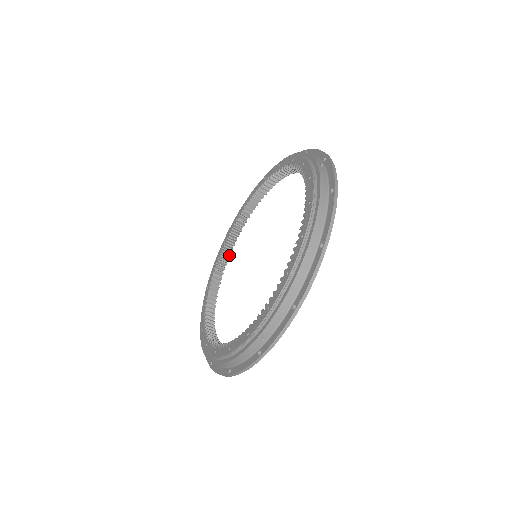
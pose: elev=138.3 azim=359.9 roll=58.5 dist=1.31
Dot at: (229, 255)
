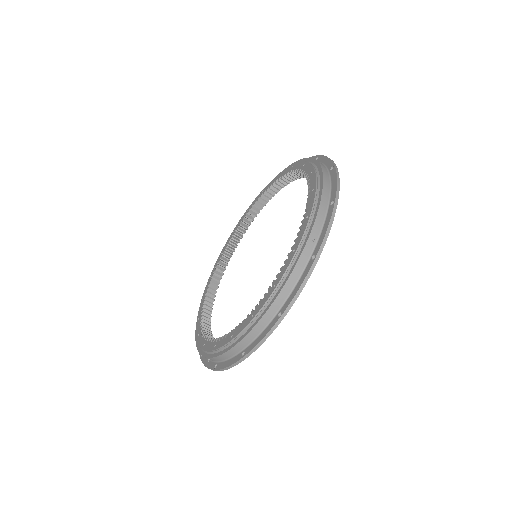
Dot at: (211, 310)
